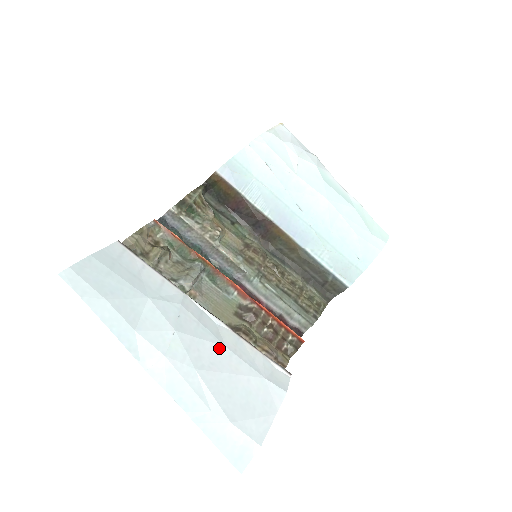
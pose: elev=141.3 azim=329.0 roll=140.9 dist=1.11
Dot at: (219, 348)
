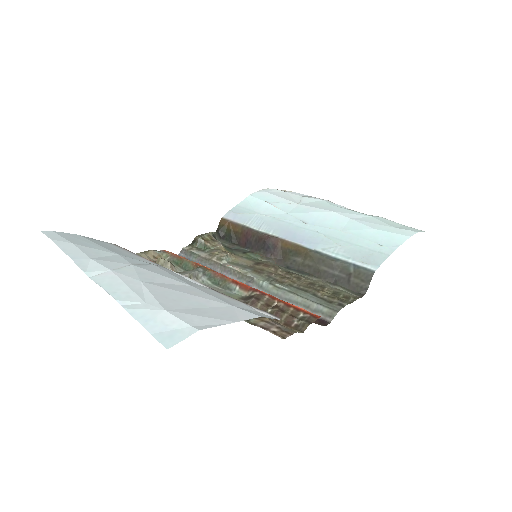
Dot at: (182, 284)
